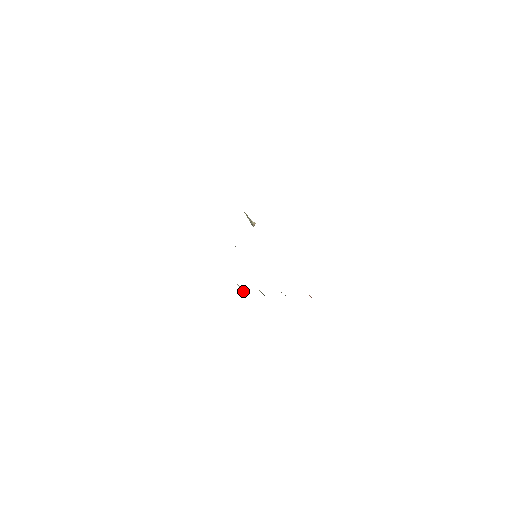
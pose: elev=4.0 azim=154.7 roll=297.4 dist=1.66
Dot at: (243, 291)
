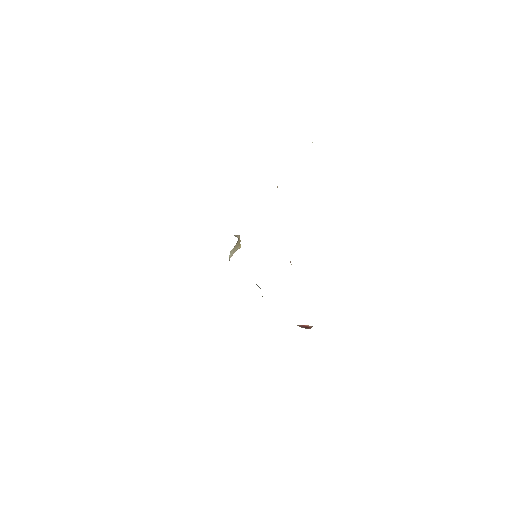
Dot at: (305, 327)
